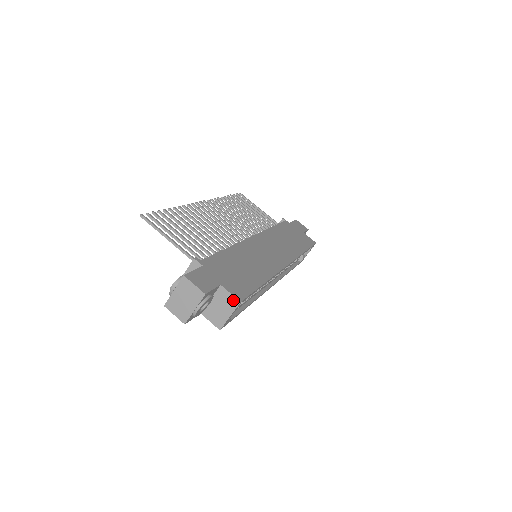
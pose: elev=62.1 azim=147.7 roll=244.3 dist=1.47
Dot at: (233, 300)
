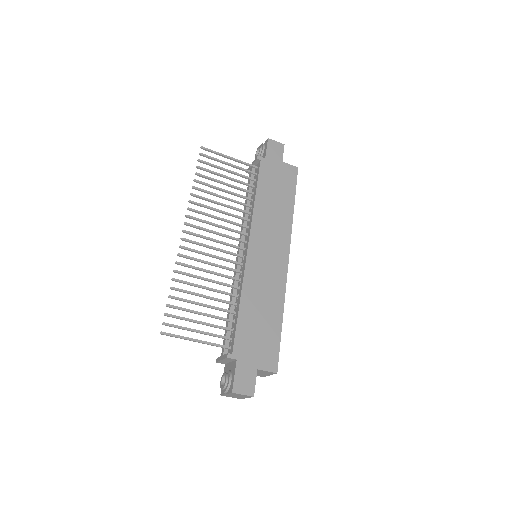
Dot at: (270, 373)
